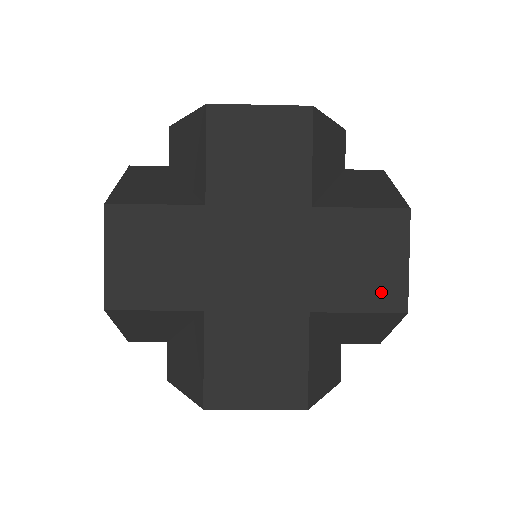
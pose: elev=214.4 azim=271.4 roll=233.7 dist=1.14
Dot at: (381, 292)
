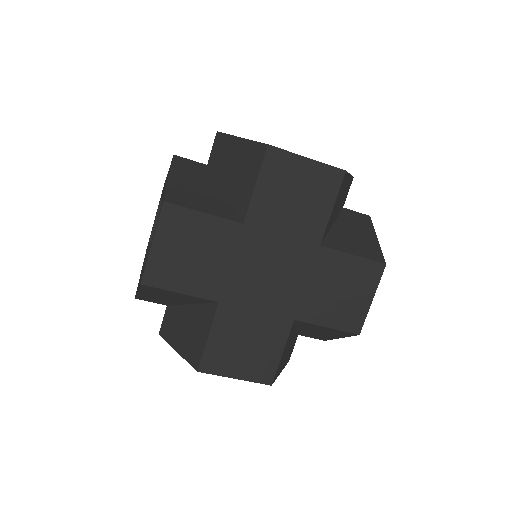
Dot at: (347, 317)
